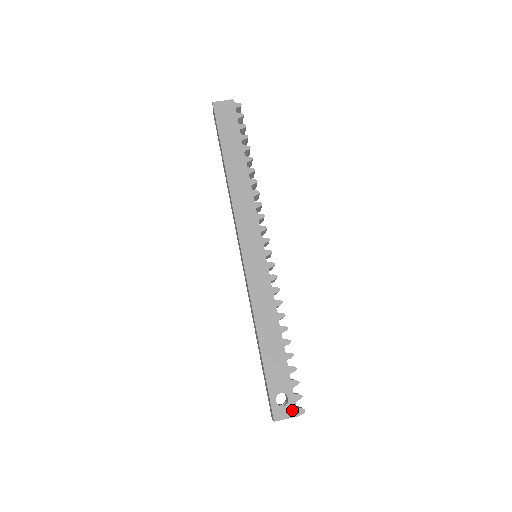
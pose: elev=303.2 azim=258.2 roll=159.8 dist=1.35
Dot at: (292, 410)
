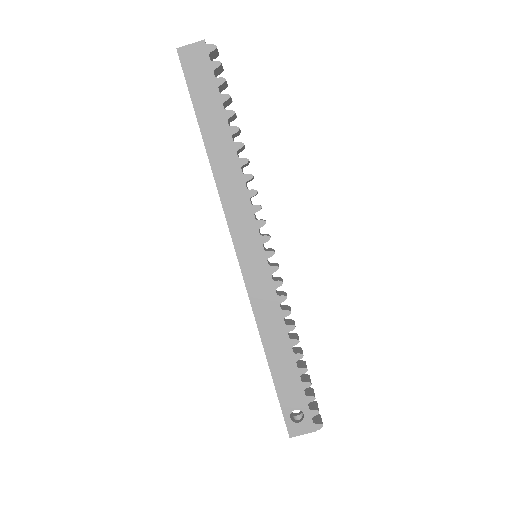
Dot at: (308, 426)
